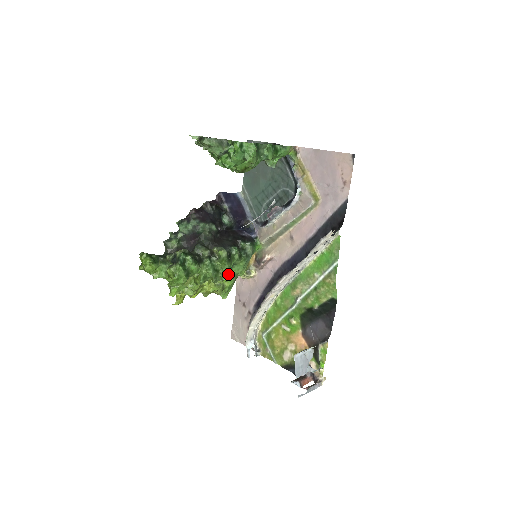
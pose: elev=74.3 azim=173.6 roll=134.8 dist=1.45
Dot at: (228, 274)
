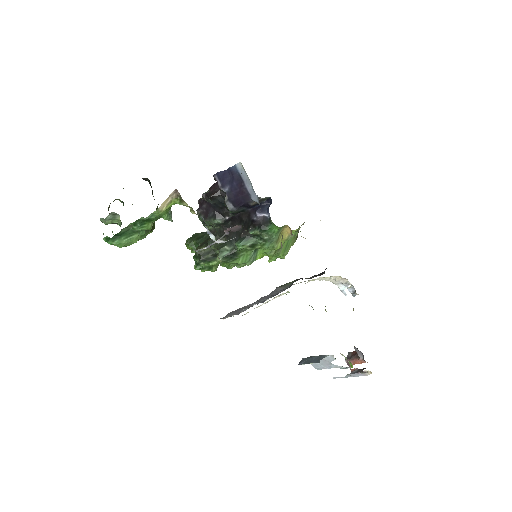
Dot at: (252, 259)
